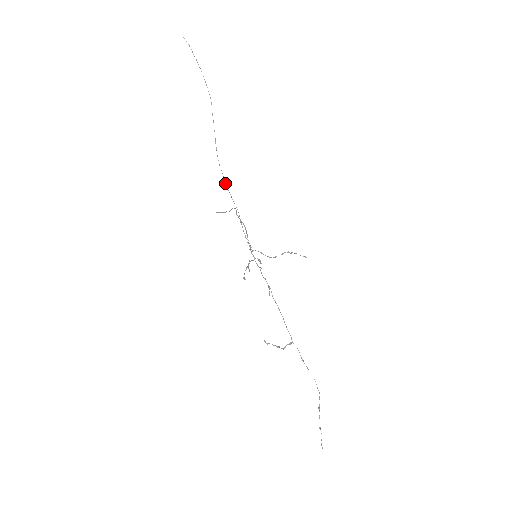
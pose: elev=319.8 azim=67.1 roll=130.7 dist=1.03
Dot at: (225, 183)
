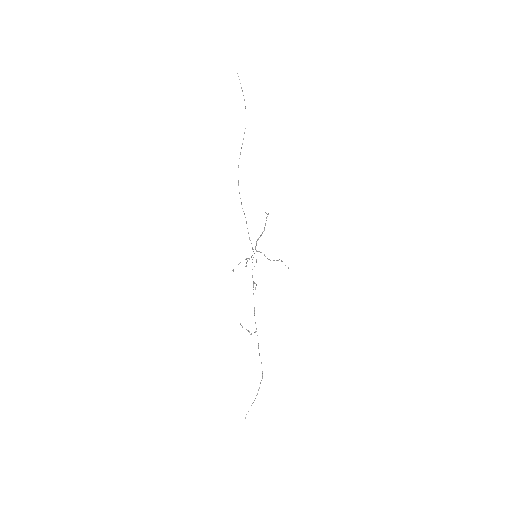
Dot at: (239, 193)
